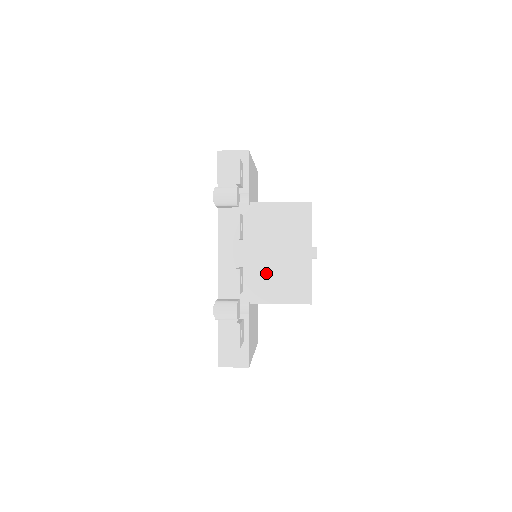
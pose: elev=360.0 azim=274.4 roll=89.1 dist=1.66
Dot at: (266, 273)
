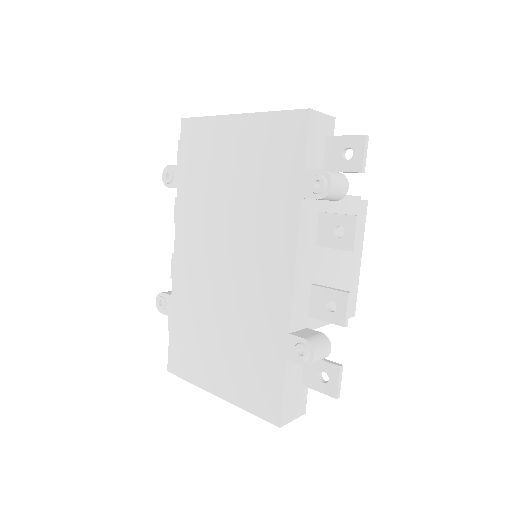
Dot at: occluded
